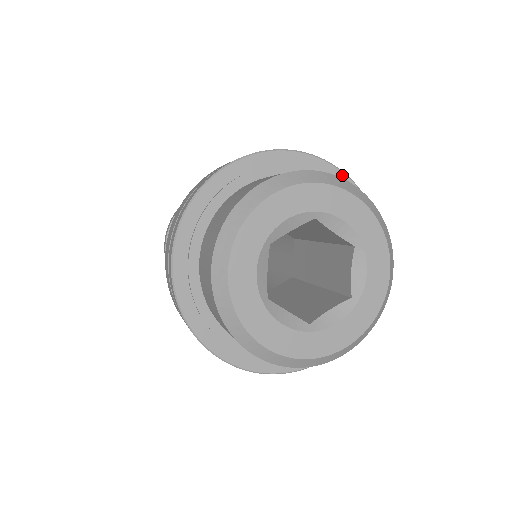
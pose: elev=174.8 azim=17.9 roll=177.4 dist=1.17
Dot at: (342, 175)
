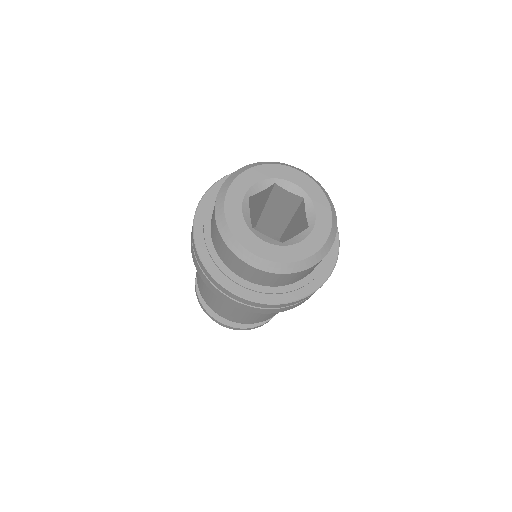
Dot at: occluded
